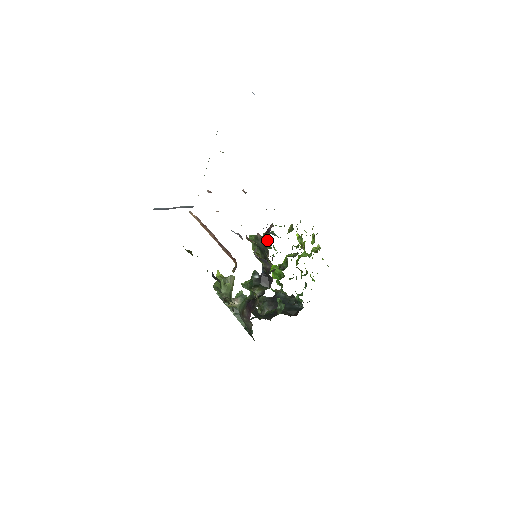
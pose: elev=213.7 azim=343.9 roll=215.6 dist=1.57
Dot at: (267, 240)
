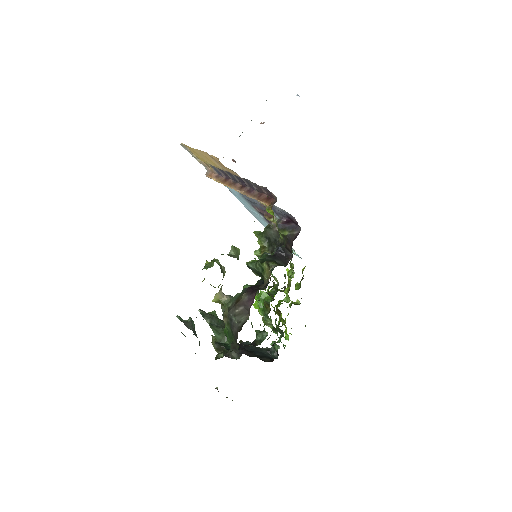
Dot at: occluded
